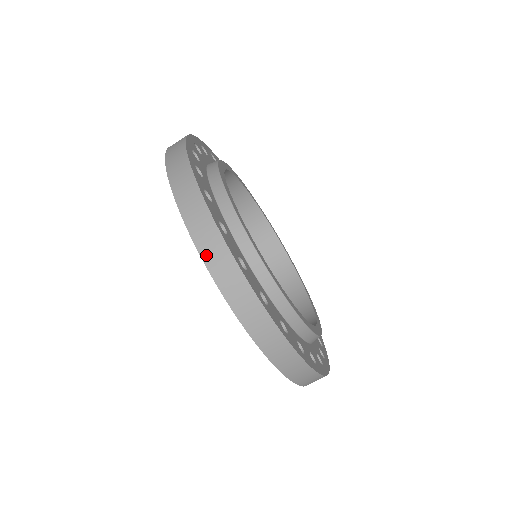
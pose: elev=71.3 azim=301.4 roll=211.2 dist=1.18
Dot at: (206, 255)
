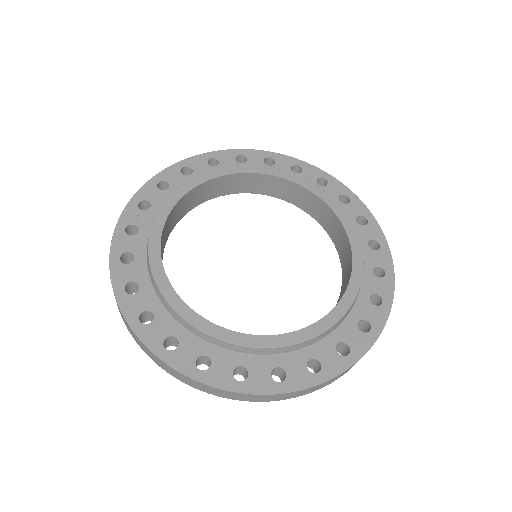
Dot at: (214, 394)
